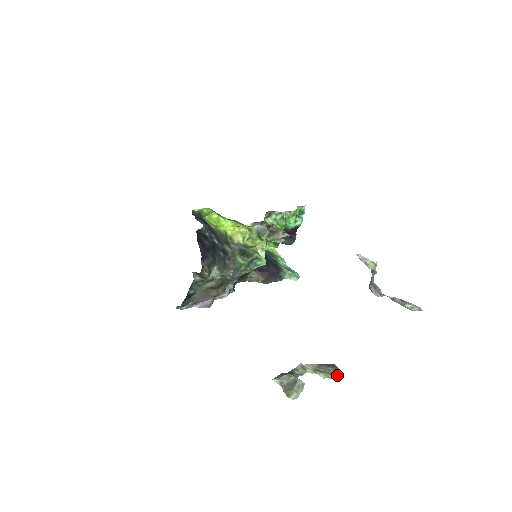
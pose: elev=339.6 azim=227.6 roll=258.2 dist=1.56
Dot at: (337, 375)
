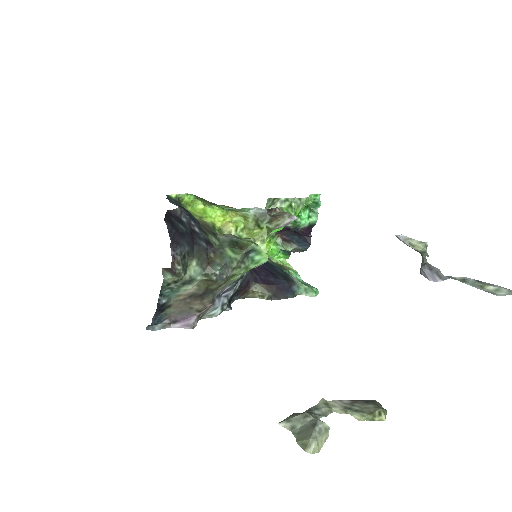
Dot at: (381, 415)
